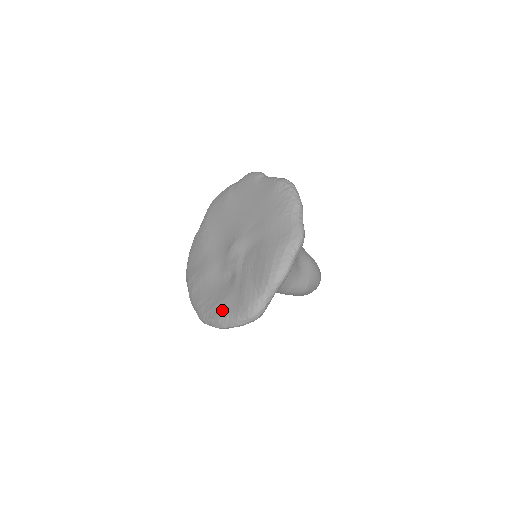
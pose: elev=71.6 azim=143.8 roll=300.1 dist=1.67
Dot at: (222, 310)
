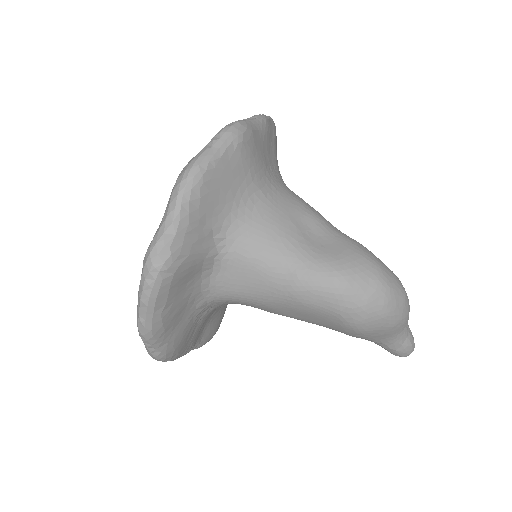
Dot at: occluded
